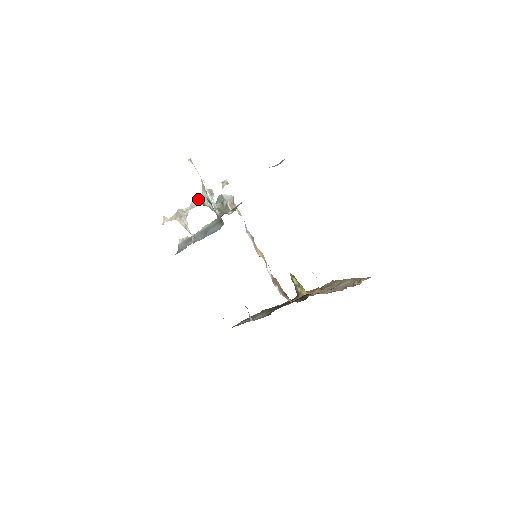
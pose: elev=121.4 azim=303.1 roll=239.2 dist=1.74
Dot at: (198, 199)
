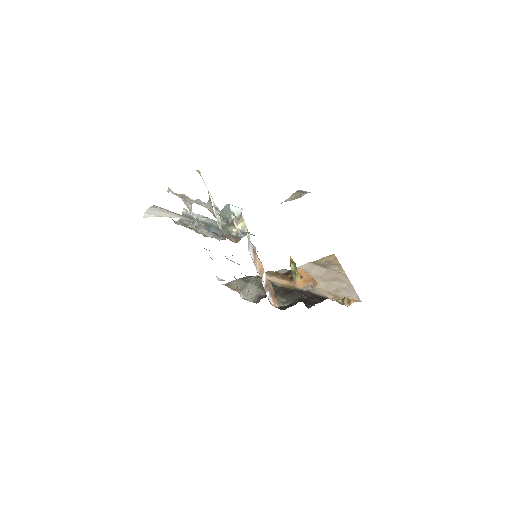
Dot at: (204, 202)
